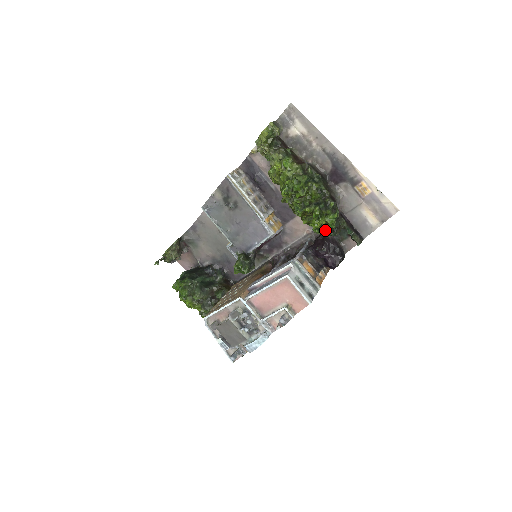
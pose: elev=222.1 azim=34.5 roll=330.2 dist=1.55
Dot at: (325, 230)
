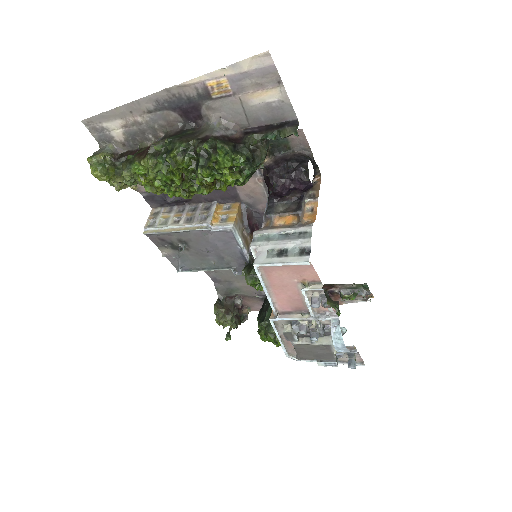
Dot at: (242, 173)
